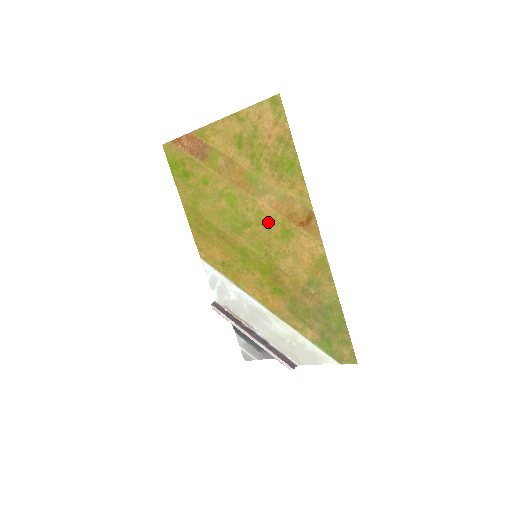
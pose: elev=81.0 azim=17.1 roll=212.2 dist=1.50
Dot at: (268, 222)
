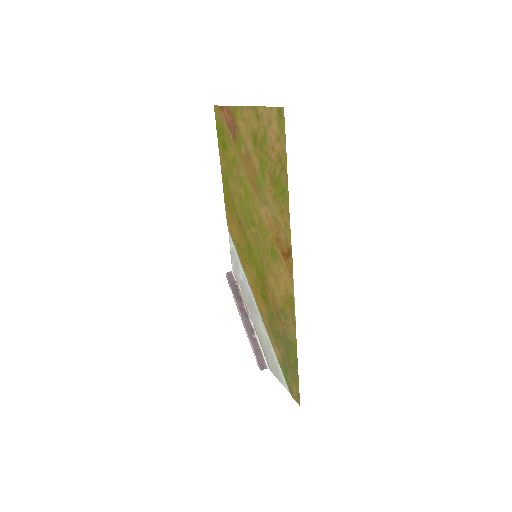
Dot at: (265, 233)
